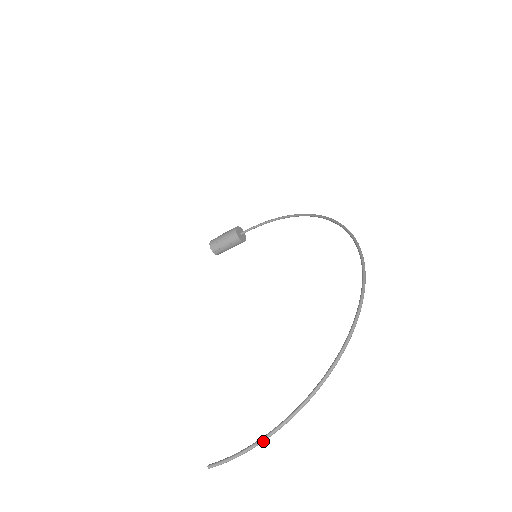
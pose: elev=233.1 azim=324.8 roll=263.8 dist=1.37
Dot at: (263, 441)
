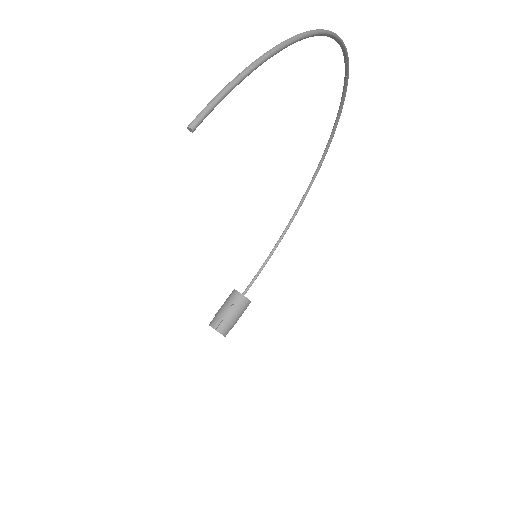
Dot at: (266, 55)
